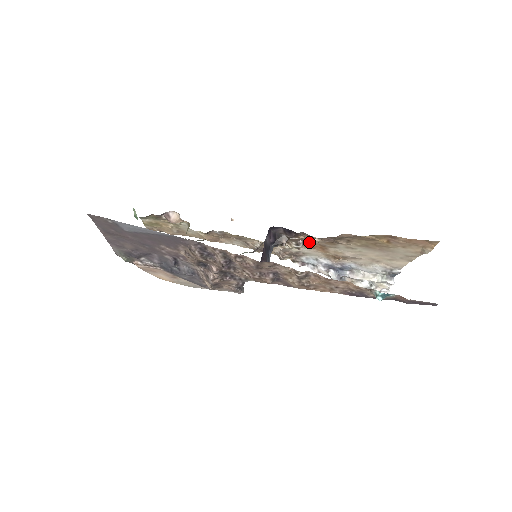
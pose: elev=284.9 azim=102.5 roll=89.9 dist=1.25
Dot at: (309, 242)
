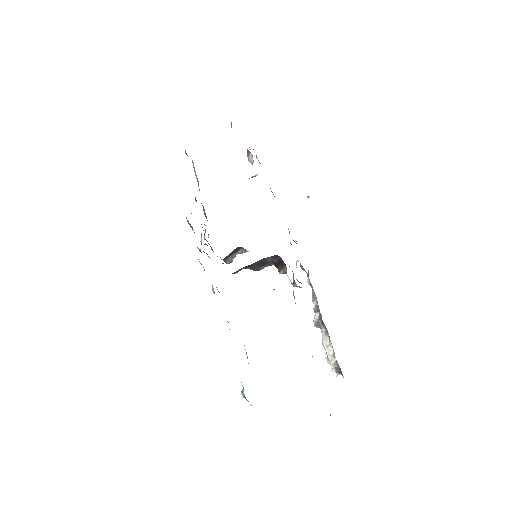
Dot at: occluded
